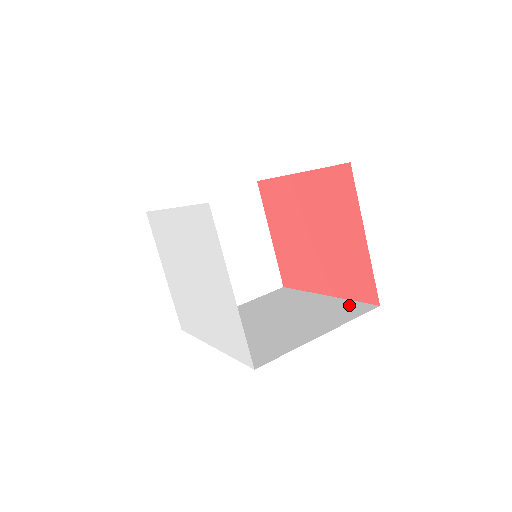
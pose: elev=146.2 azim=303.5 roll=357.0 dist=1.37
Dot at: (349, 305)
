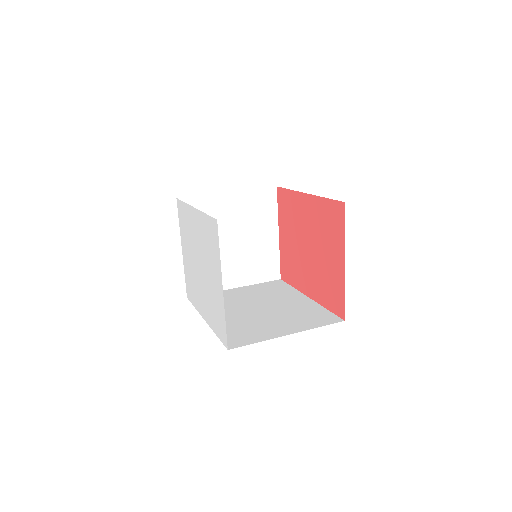
Dot at: (322, 313)
